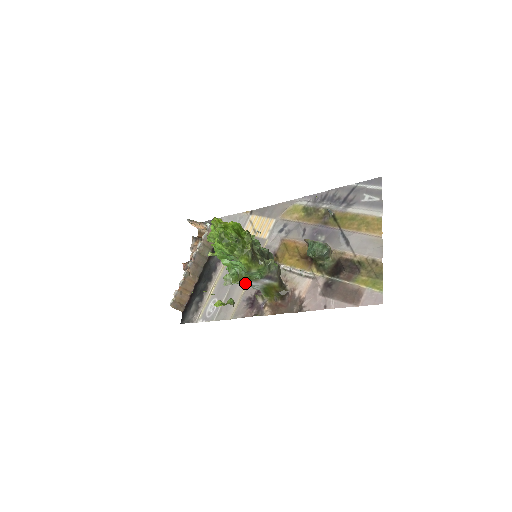
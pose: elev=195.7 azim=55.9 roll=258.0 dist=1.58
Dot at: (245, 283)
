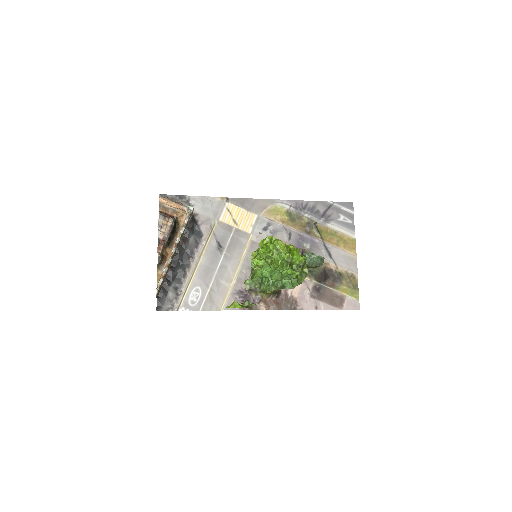
Dot at: occluded
